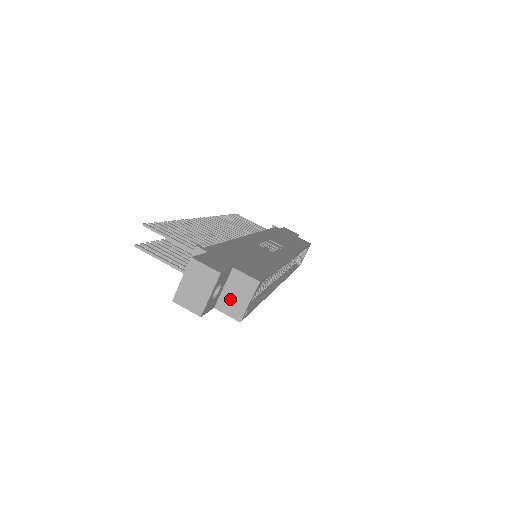
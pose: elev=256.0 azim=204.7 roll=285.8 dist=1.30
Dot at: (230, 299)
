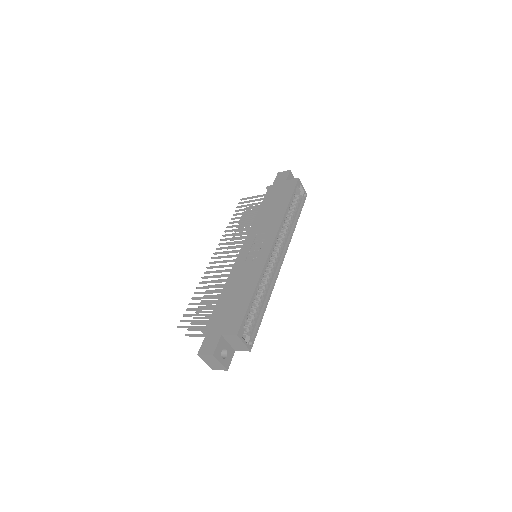
Dot at: (236, 346)
